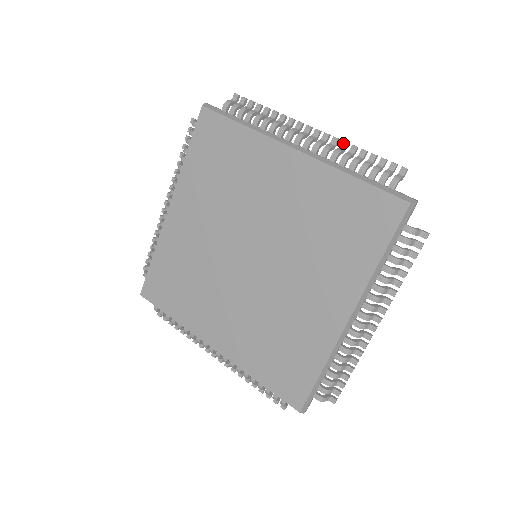
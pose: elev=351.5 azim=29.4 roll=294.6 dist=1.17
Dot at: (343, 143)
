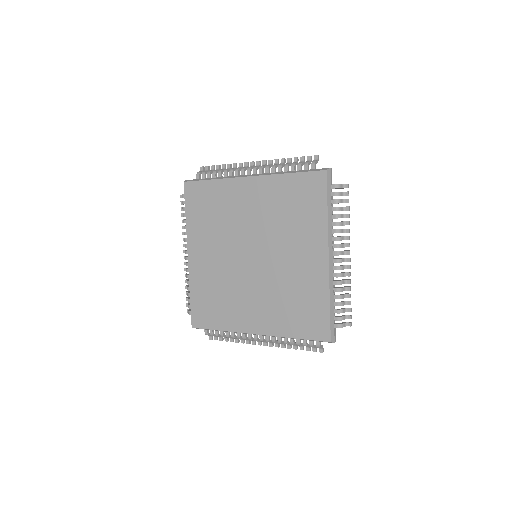
Dot at: (275, 161)
